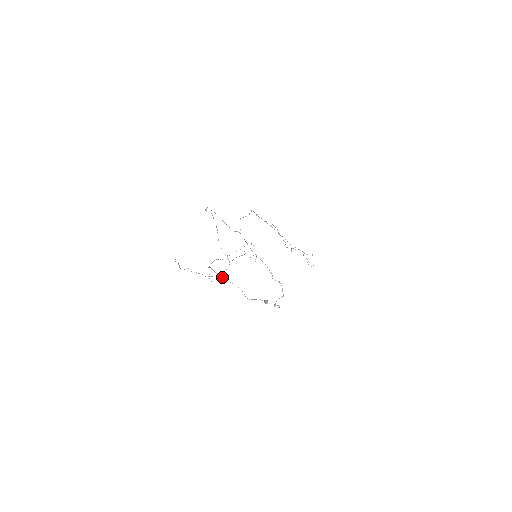
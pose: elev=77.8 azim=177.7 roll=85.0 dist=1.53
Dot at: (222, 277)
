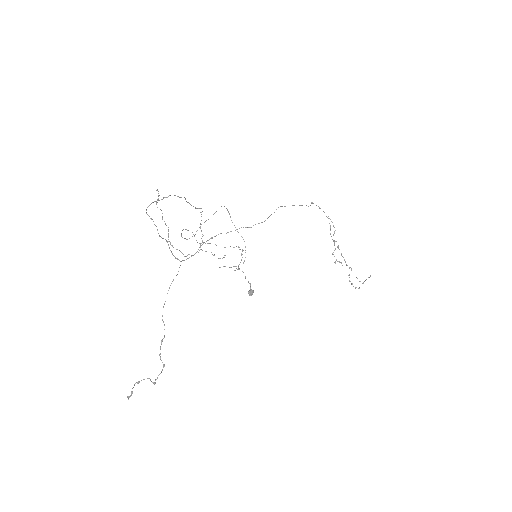
Dot at: occluded
